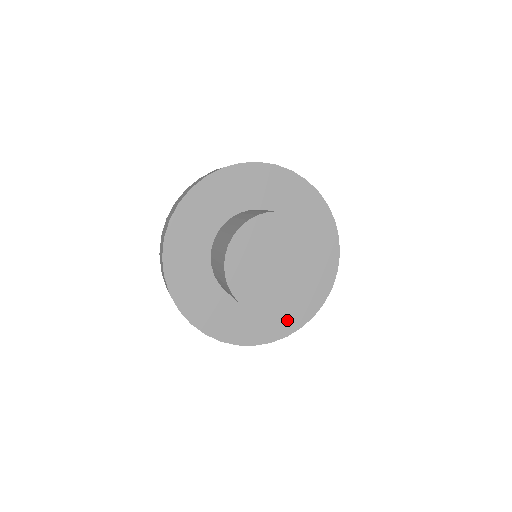
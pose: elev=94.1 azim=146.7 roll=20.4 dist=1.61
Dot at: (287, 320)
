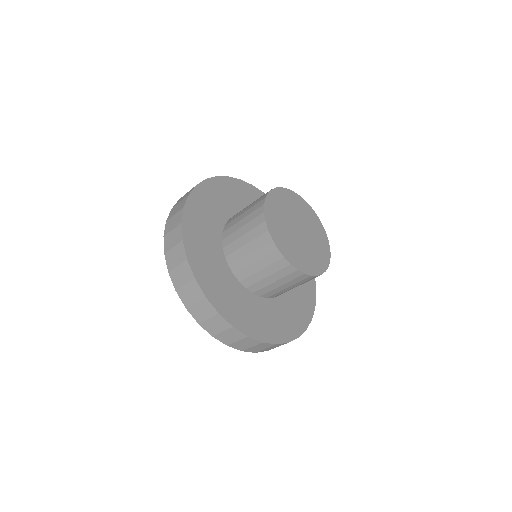
Dot at: (286, 325)
